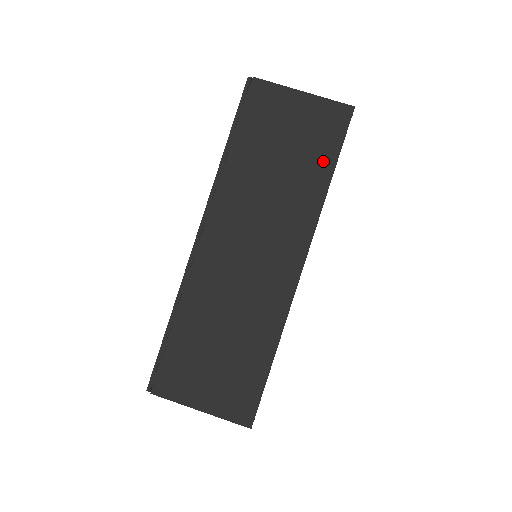
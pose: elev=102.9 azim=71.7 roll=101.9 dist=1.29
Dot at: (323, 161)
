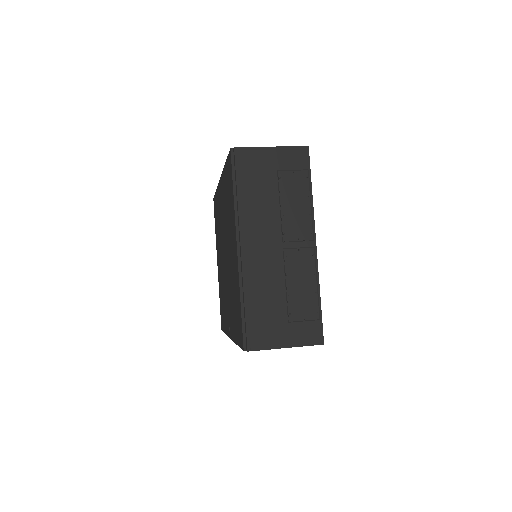
Dot at: occluded
